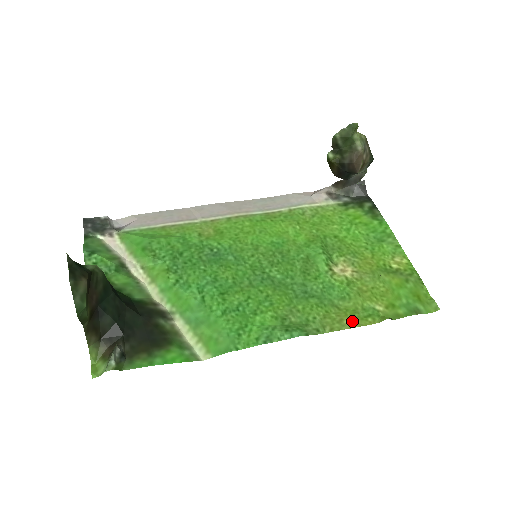
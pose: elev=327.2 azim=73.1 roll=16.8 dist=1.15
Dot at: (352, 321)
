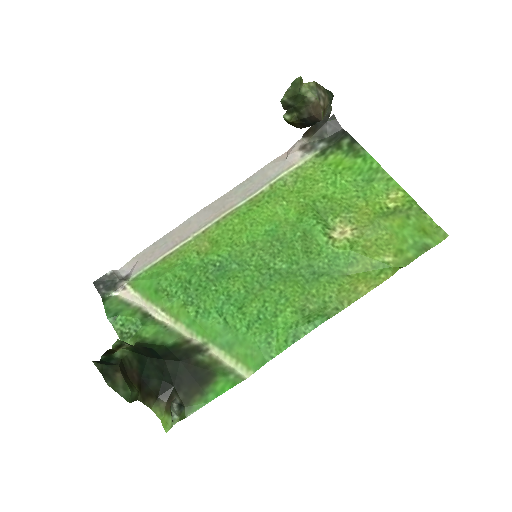
Dot at: (366, 285)
